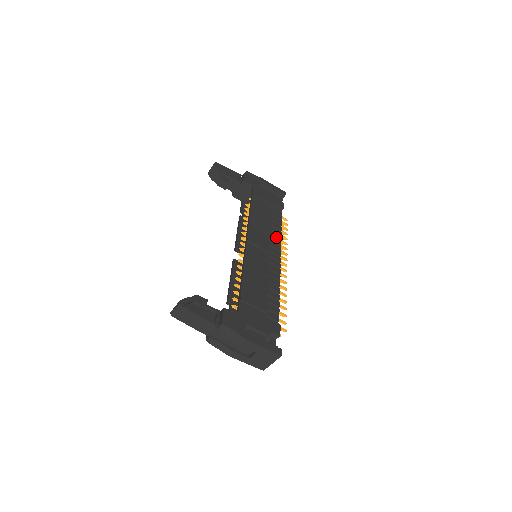
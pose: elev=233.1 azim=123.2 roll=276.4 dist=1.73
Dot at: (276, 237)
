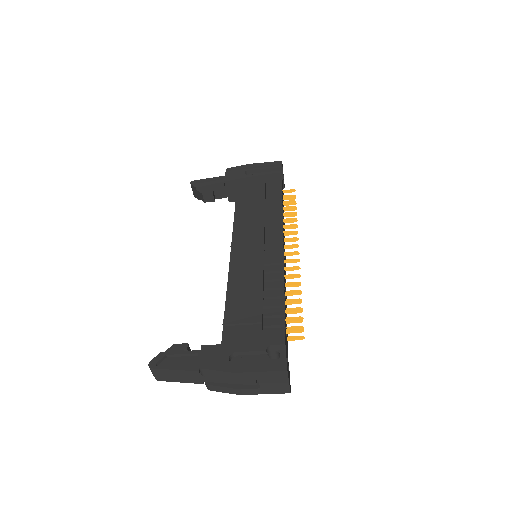
Dot at: (274, 221)
